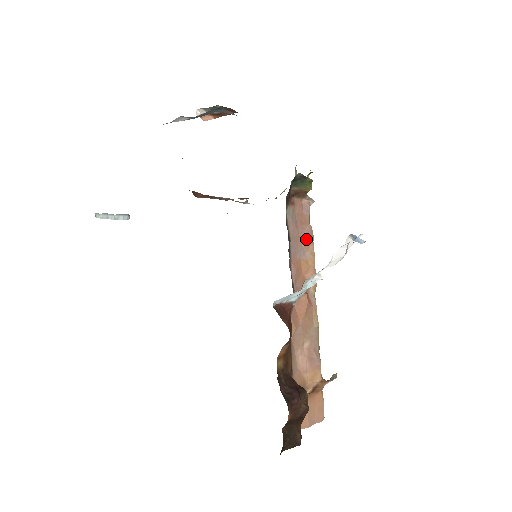
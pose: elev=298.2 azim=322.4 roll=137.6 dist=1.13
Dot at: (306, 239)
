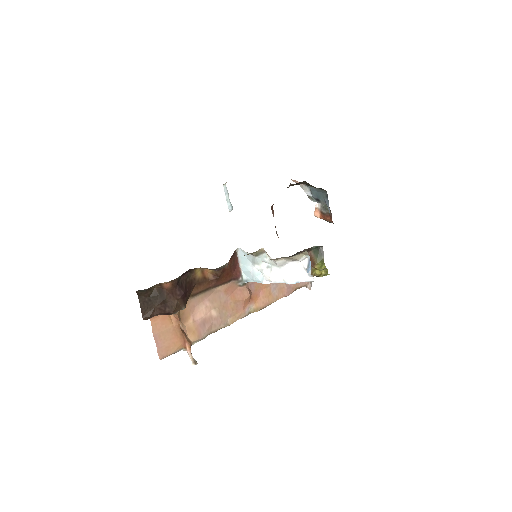
Dot at: (285, 287)
